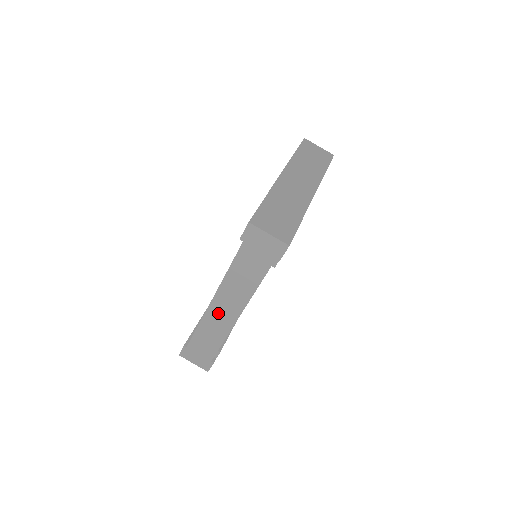
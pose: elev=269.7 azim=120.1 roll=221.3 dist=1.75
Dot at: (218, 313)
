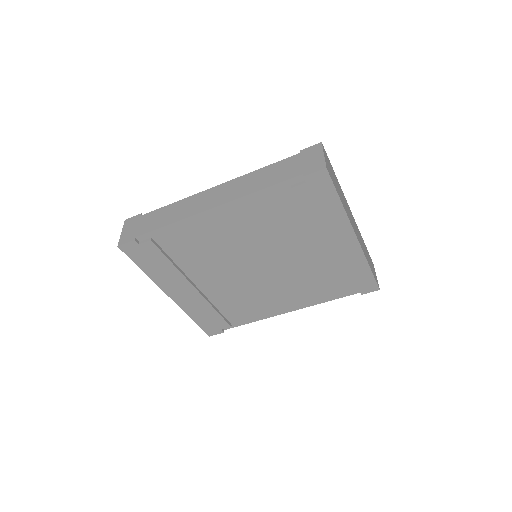
Dot at: (206, 197)
